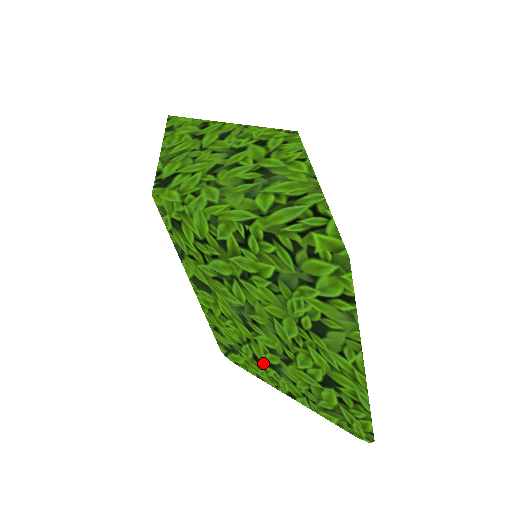
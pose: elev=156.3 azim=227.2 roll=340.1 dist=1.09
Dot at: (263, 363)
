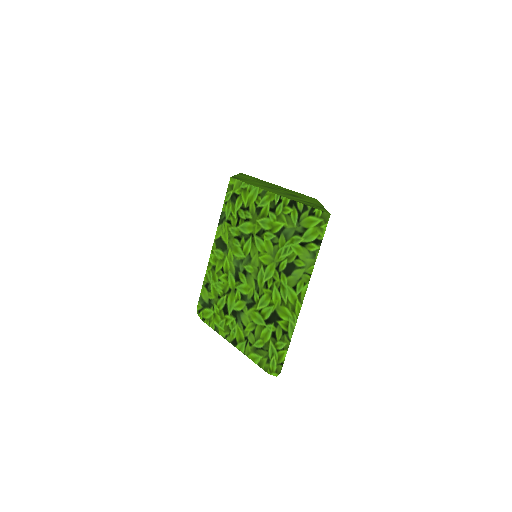
Dot at: (229, 312)
